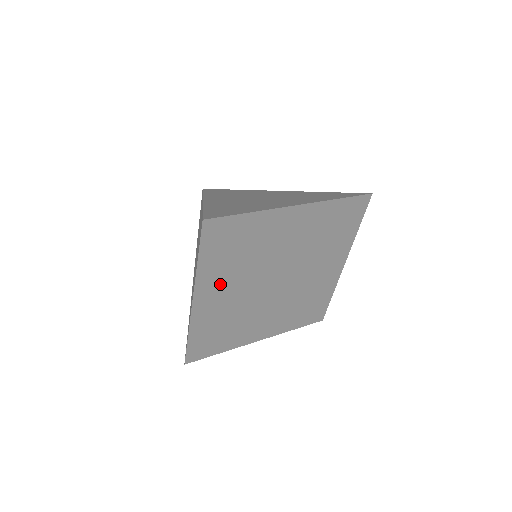
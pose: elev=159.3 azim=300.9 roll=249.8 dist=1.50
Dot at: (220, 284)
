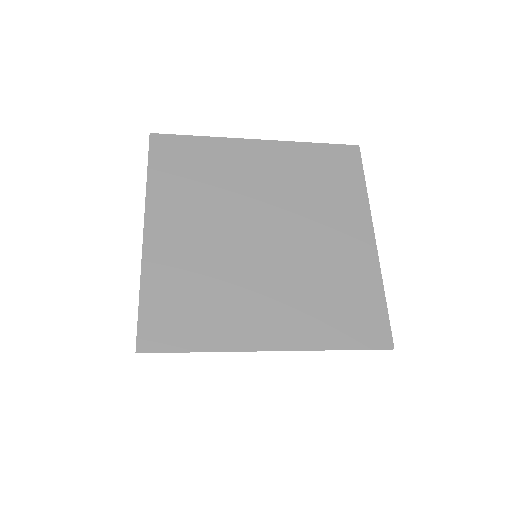
Dot at: (180, 215)
